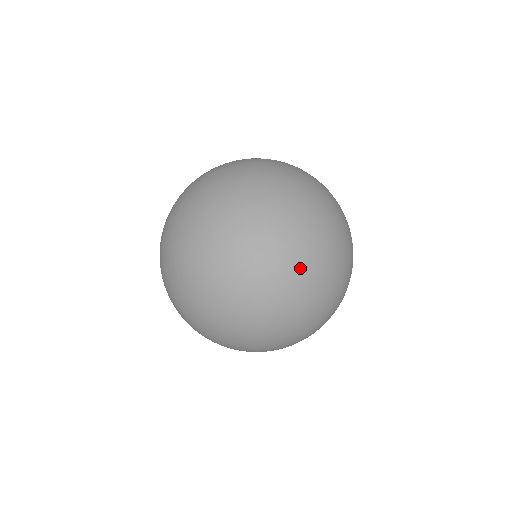
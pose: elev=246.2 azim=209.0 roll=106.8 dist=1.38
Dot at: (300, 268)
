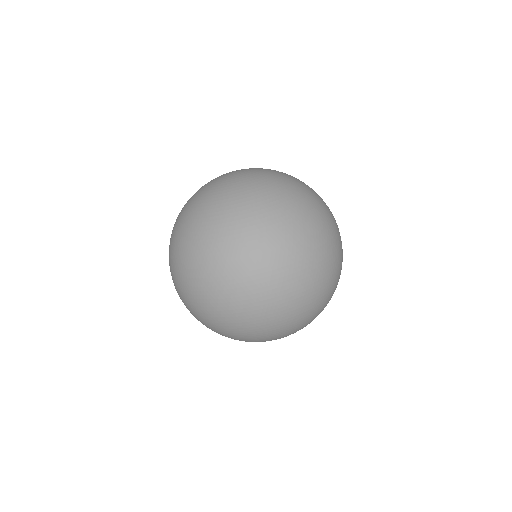
Dot at: (319, 213)
